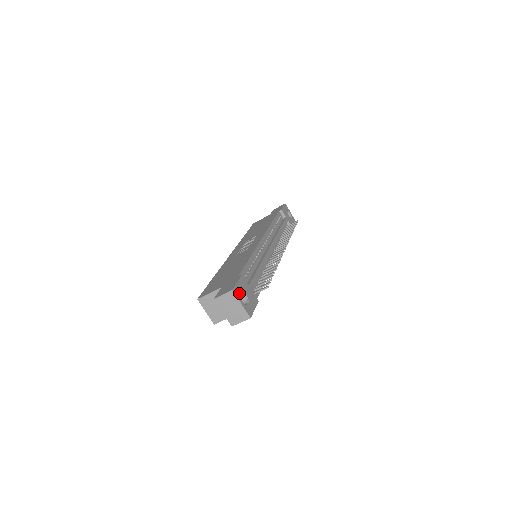
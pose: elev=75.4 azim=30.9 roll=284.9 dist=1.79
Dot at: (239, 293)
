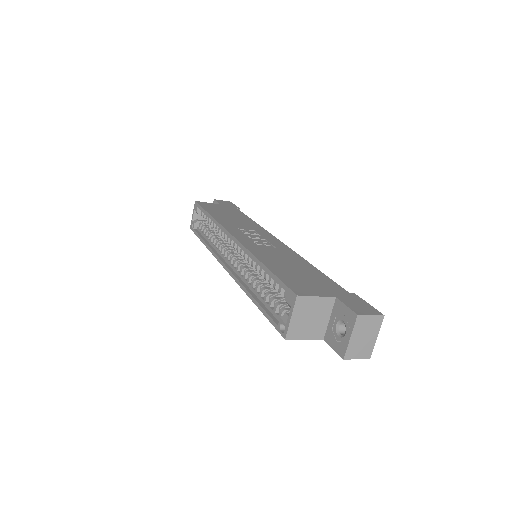
Dot at: occluded
